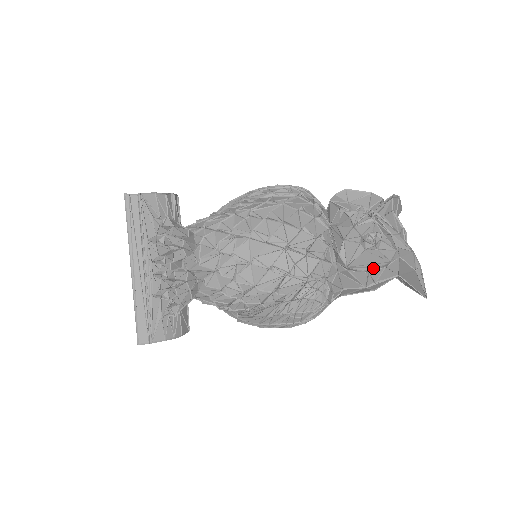
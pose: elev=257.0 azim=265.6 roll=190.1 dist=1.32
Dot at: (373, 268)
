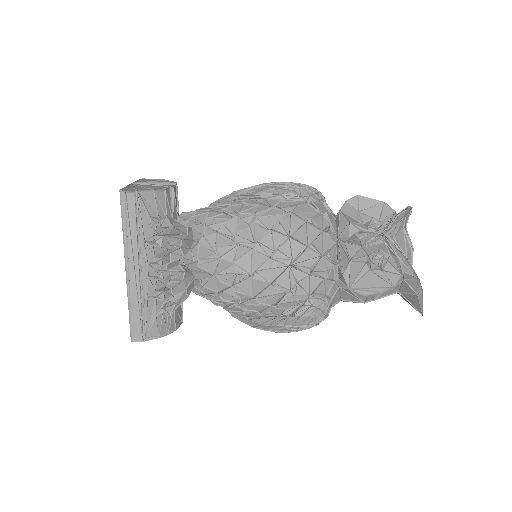
Dot at: (376, 292)
